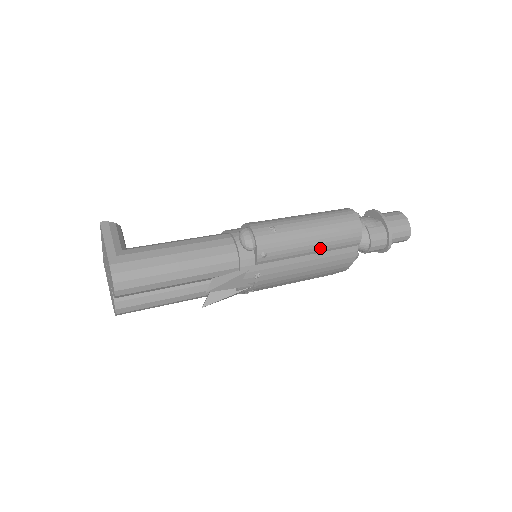
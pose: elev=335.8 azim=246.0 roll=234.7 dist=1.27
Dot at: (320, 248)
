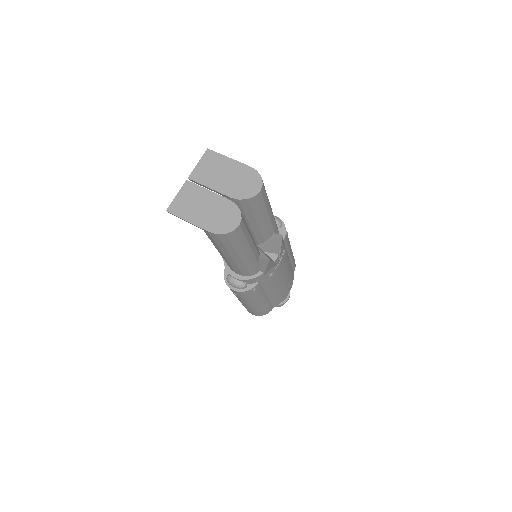
Dot at: (291, 256)
